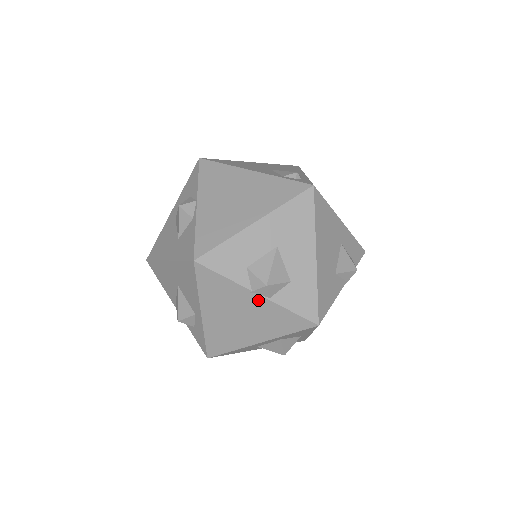
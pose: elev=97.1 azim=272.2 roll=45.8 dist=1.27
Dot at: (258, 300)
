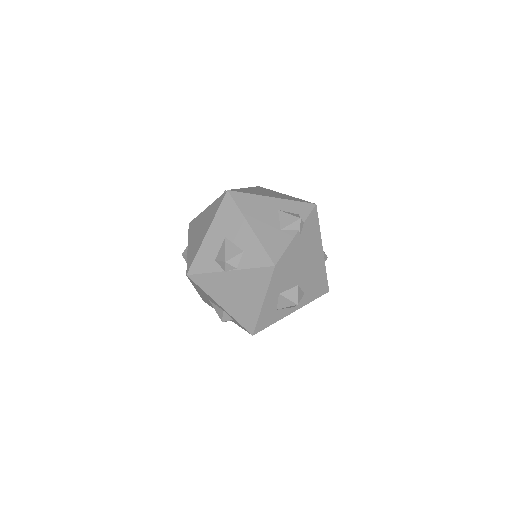
Dot at: (233, 274)
